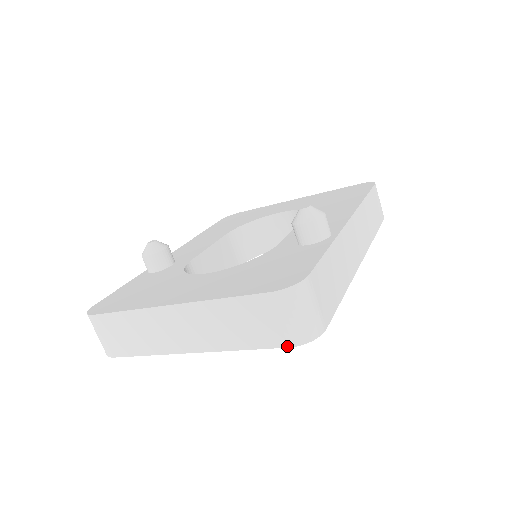
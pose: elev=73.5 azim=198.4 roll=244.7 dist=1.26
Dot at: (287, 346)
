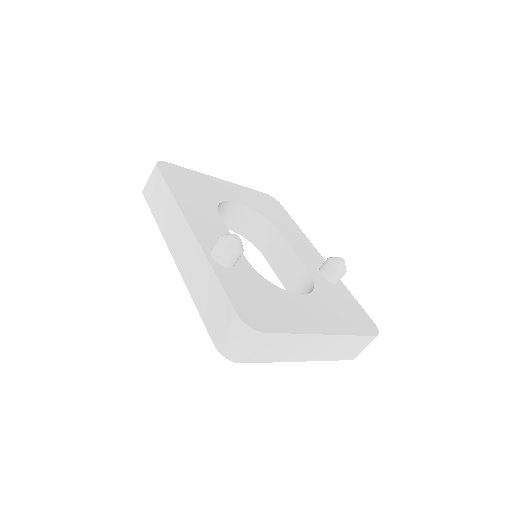
Dot at: (352, 359)
